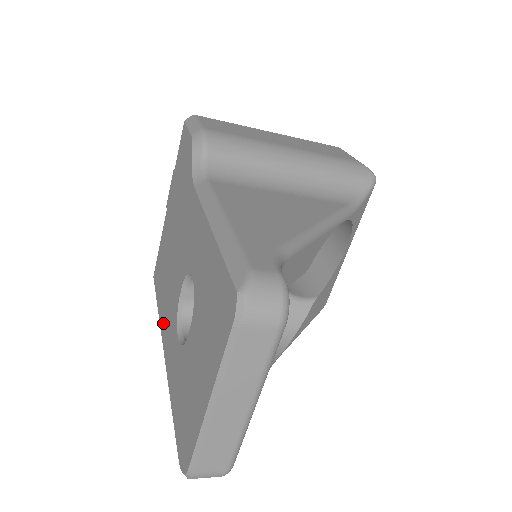
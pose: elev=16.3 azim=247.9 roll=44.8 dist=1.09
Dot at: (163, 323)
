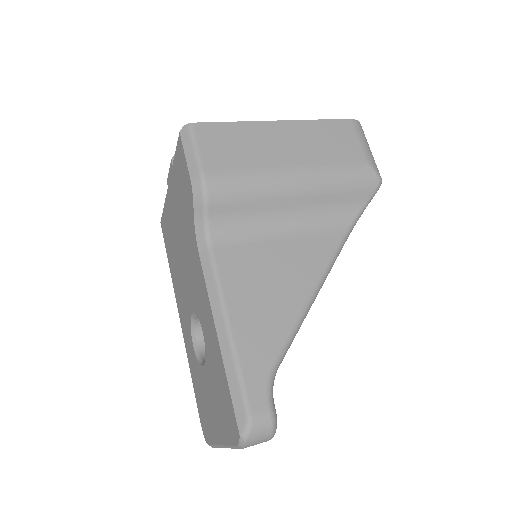
Dot at: (177, 298)
